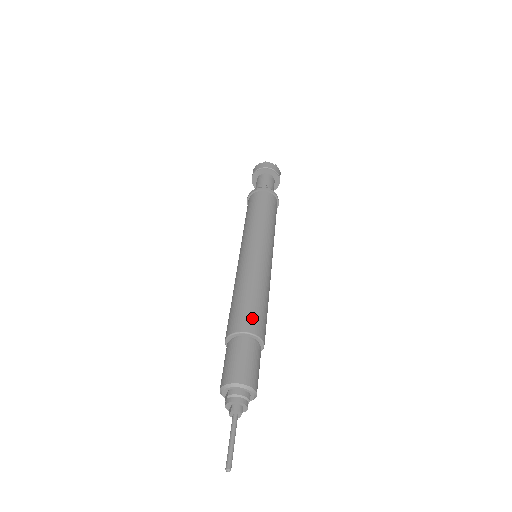
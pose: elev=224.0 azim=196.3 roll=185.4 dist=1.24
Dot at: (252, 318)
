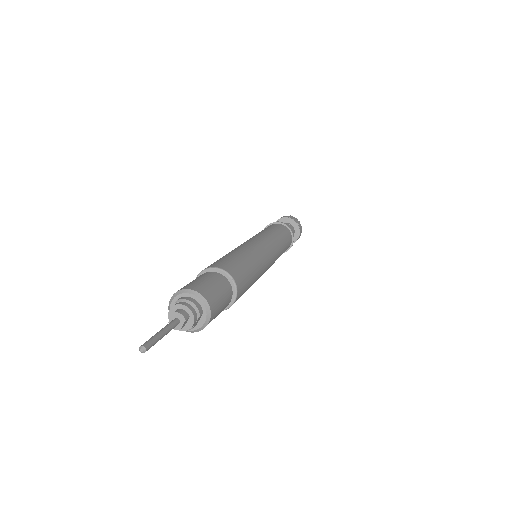
Dot at: (233, 266)
